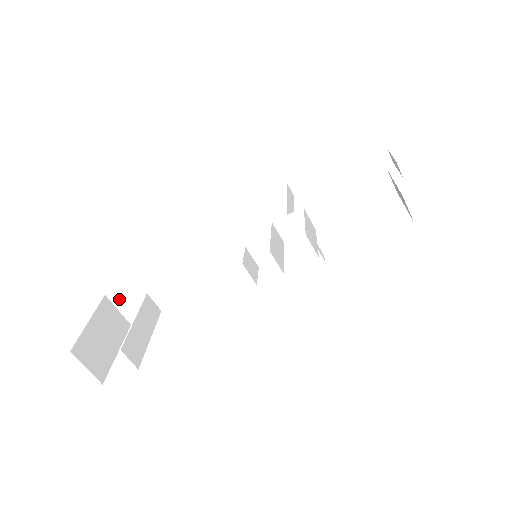
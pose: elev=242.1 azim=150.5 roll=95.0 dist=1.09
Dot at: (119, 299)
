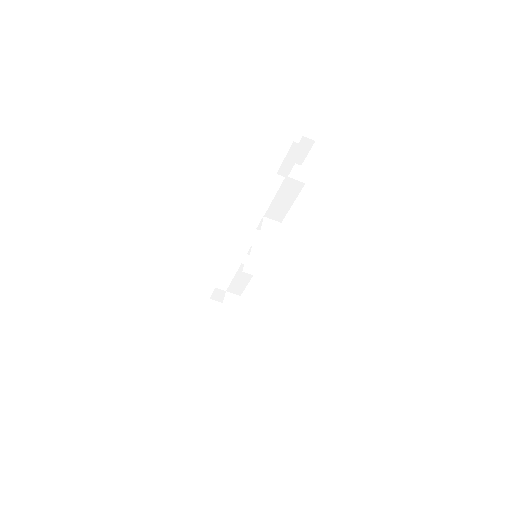
Dot at: (217, 298)
